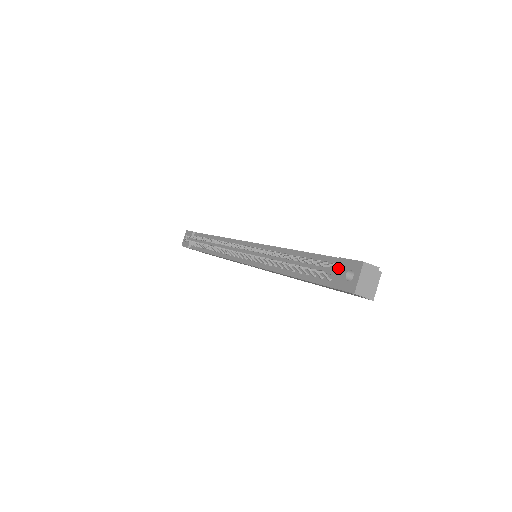
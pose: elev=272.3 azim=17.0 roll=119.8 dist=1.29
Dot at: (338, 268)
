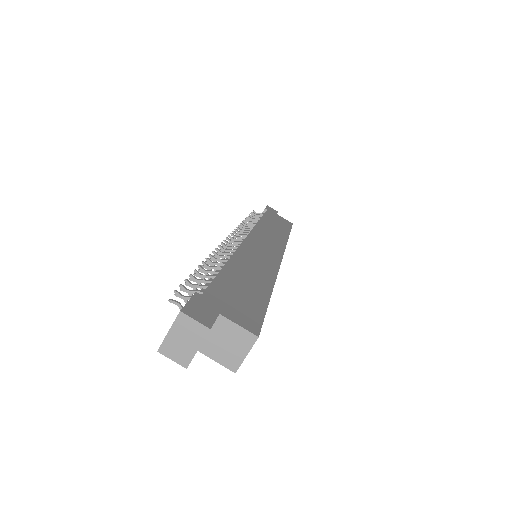
Dot at: occluded
